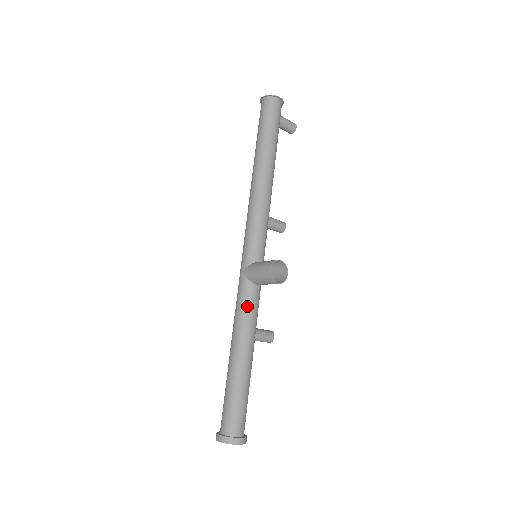
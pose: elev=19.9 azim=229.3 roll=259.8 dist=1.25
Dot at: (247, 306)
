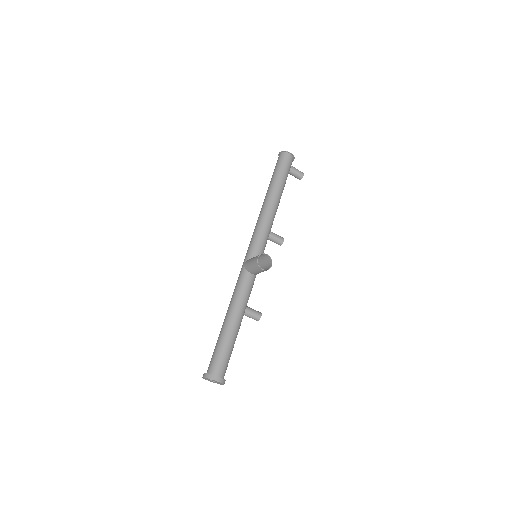
Dot at: (241, 287)
